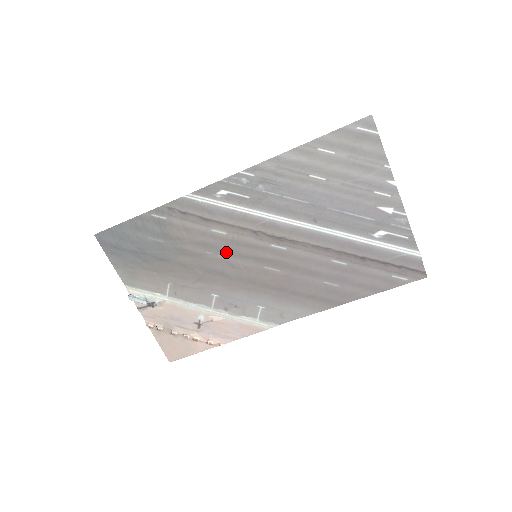
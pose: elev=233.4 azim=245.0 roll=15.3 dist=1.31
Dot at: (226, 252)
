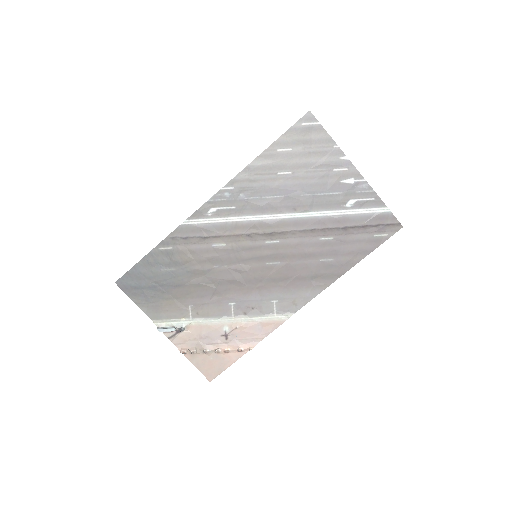
Dot at: (230, 261)
